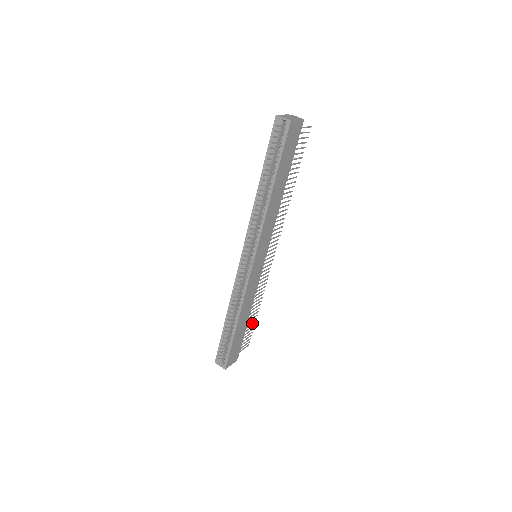
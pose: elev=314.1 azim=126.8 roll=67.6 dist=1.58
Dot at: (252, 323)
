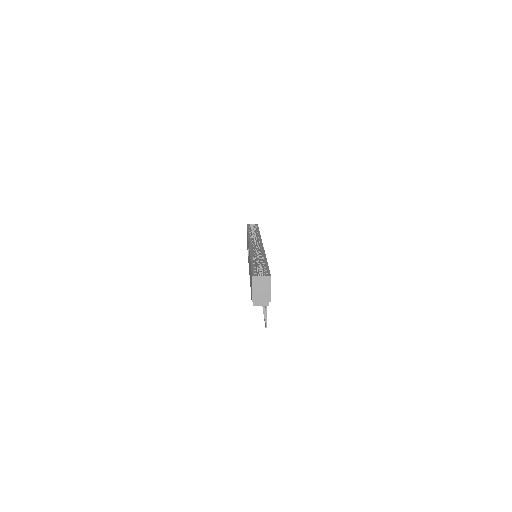
Dot at: (263, 307)
